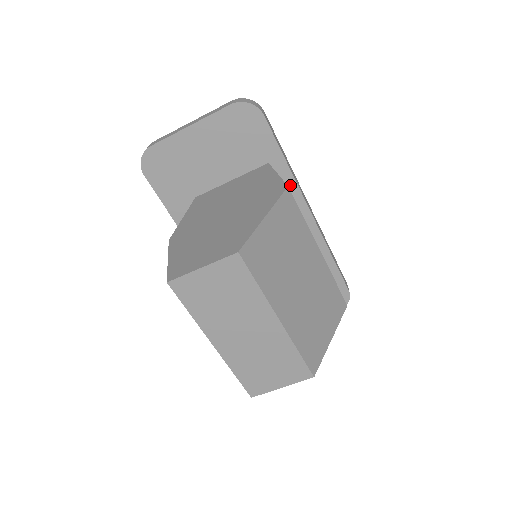
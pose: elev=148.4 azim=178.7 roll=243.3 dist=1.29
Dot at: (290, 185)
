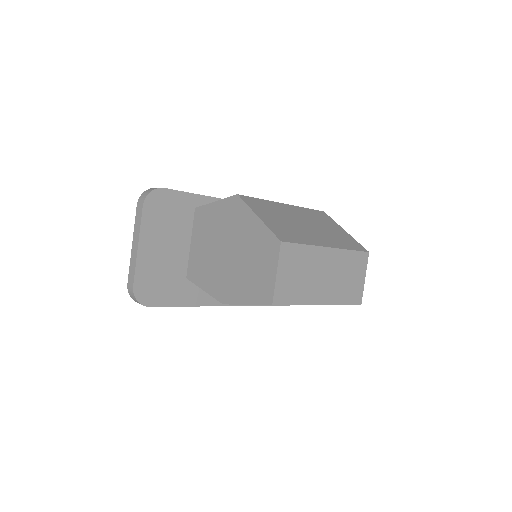
Dot at: occluded
